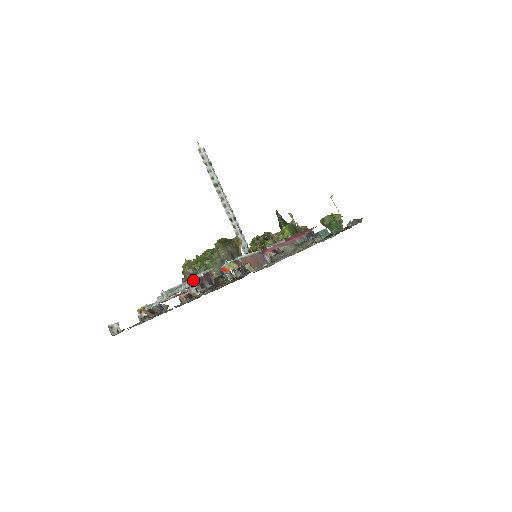
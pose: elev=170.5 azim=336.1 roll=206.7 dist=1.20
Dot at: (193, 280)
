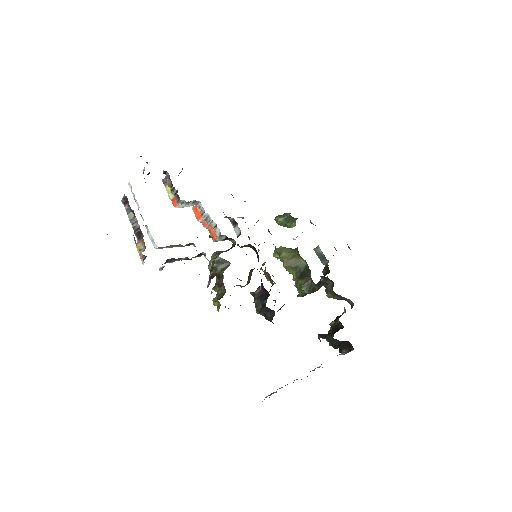
Dot at: occluded
